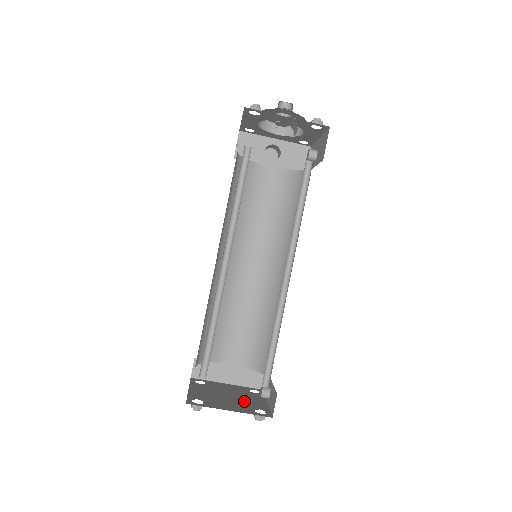
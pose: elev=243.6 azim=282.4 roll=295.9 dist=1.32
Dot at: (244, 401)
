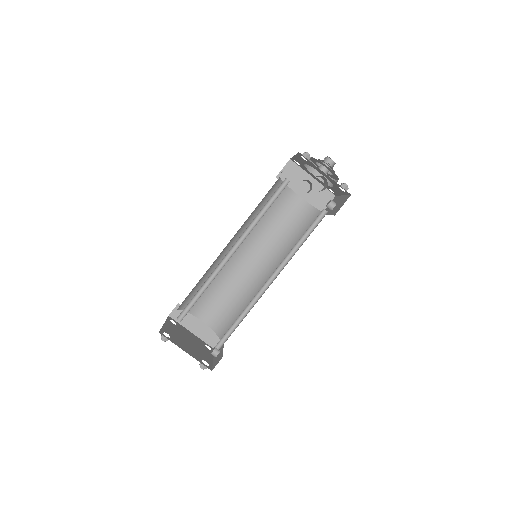
Dot at: (198, 350)
